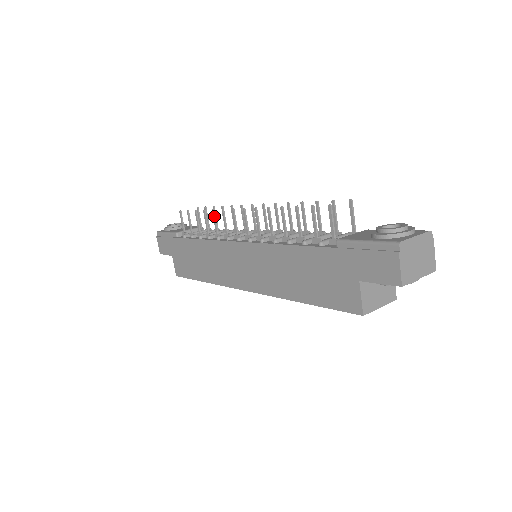
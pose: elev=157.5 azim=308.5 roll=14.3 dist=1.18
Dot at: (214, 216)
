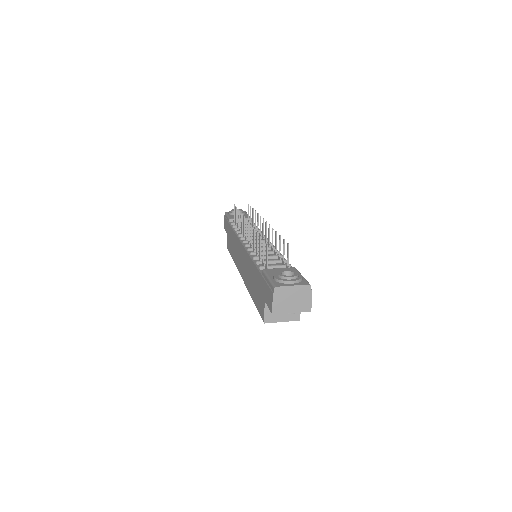
Dot at: (241, 219)
